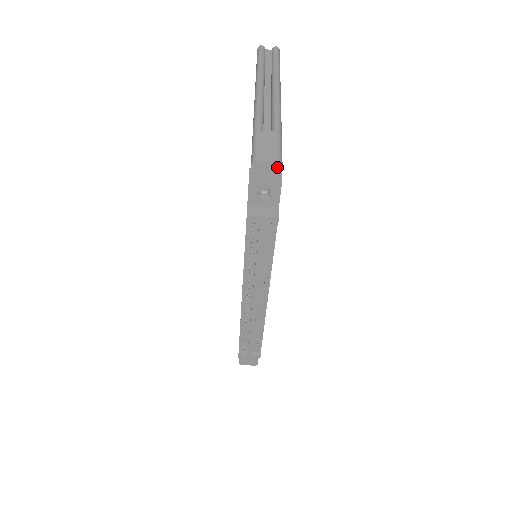
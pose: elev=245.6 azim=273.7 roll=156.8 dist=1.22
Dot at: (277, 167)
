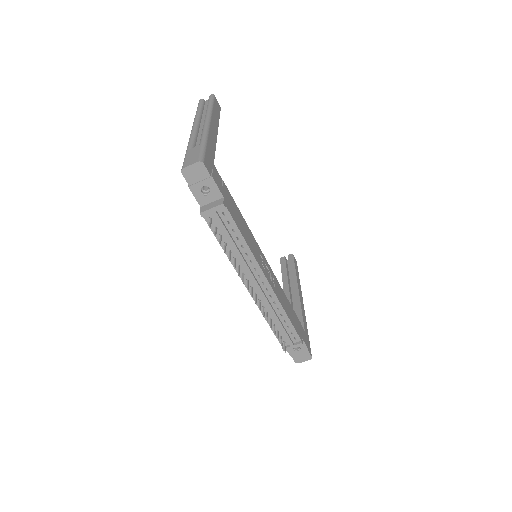
Dot at: (200, 165)
